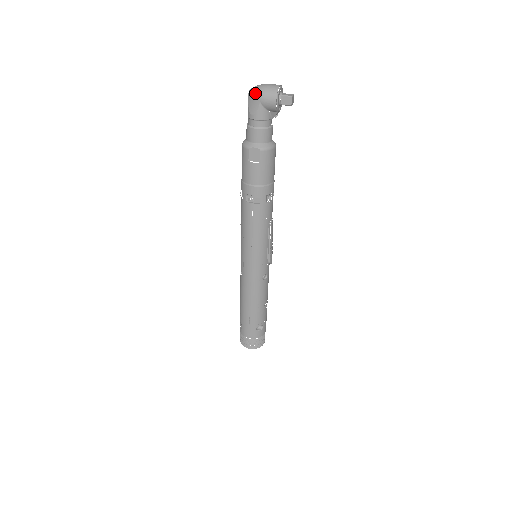
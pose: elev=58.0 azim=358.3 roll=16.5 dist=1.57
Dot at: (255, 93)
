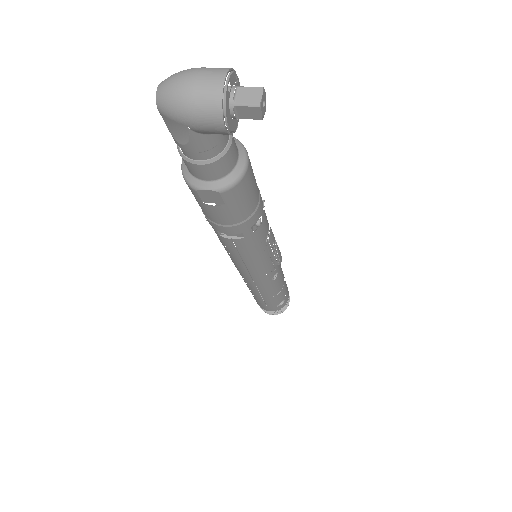
Dot at: (170, 111)
